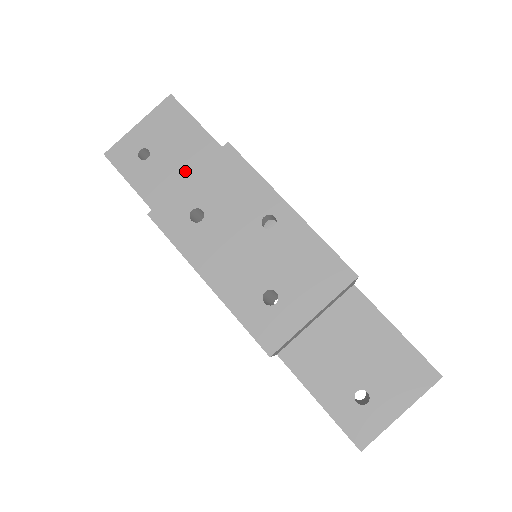
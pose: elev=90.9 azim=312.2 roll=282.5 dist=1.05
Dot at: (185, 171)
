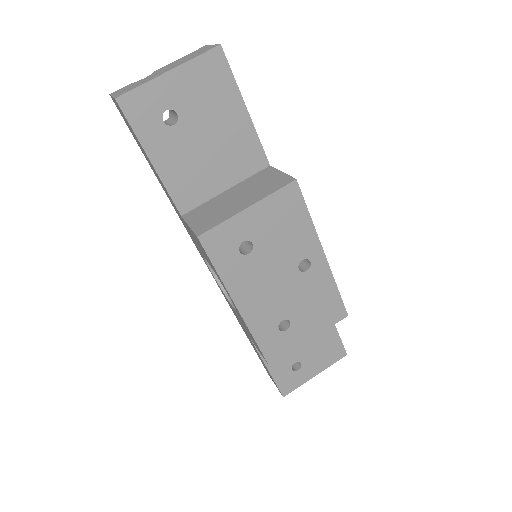
Dot at: (214, 155)
